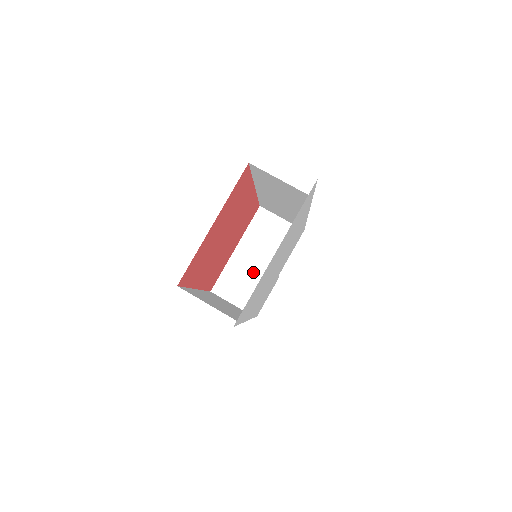
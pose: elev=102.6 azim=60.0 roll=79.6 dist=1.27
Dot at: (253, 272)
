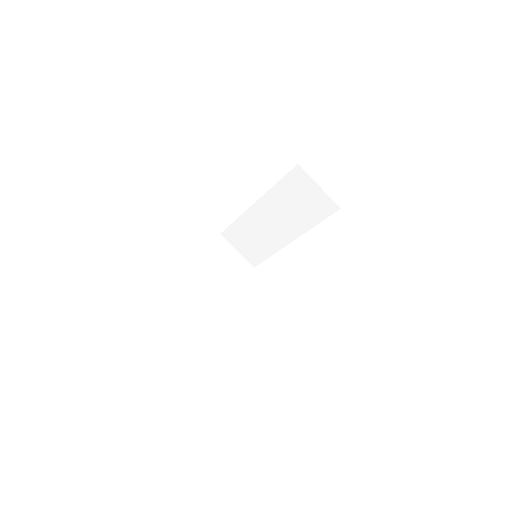
Dot at: (206, 290)
